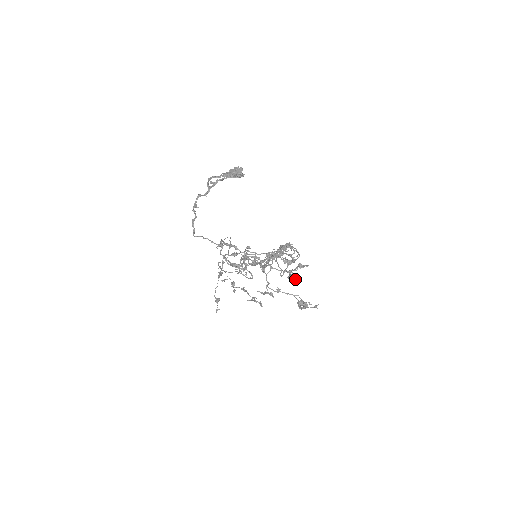
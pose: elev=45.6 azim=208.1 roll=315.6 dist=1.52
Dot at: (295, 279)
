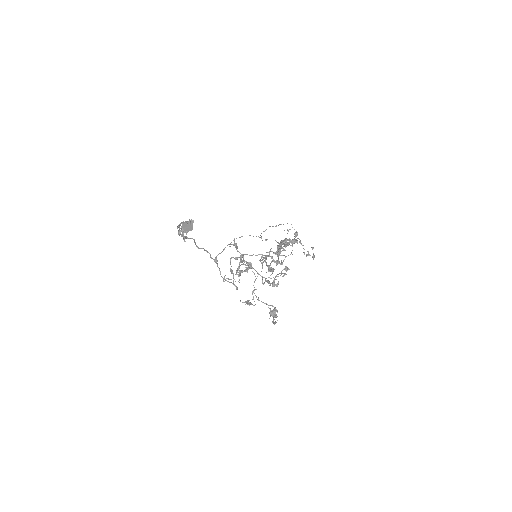
Dot at: (278, 284)
